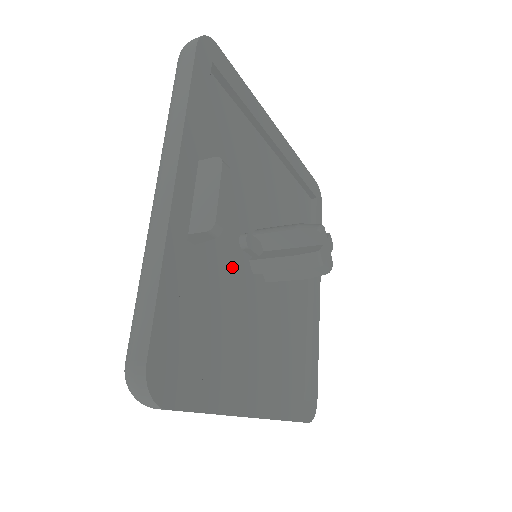
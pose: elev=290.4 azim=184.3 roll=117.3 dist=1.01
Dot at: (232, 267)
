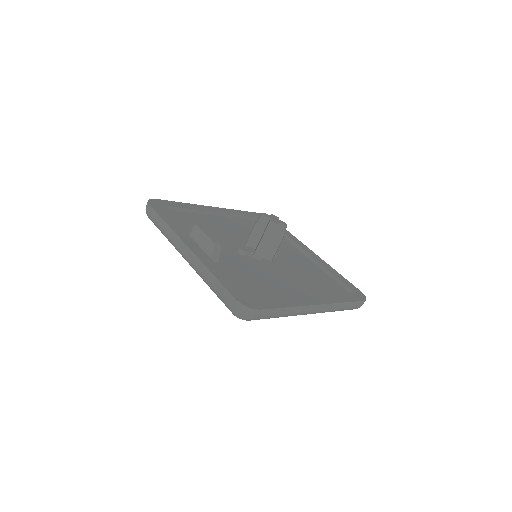
Dot at: (246, 263)
